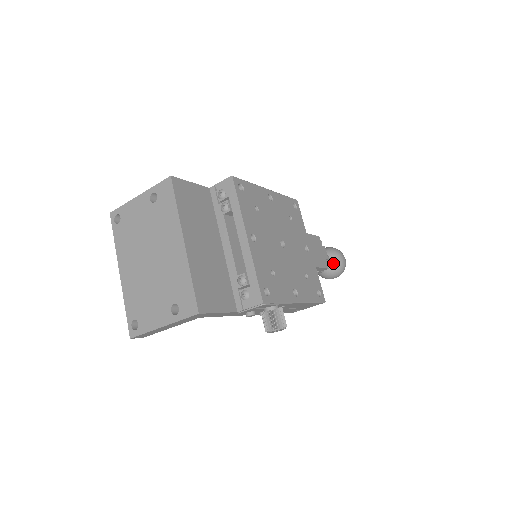
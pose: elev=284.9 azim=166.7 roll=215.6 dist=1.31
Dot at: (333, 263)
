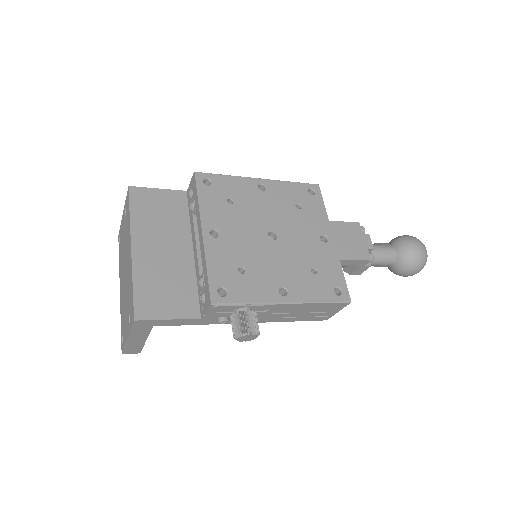
Dot at: (401, 254)
